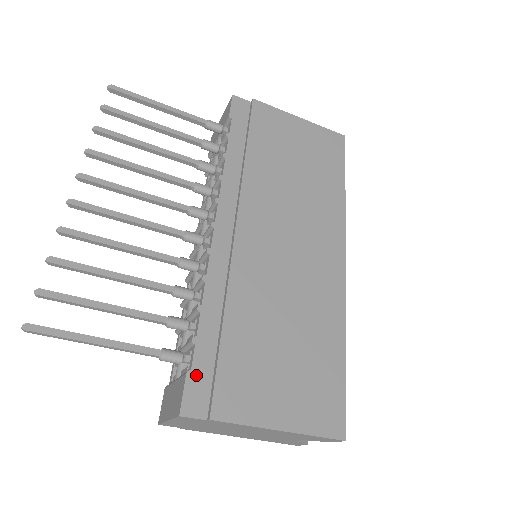
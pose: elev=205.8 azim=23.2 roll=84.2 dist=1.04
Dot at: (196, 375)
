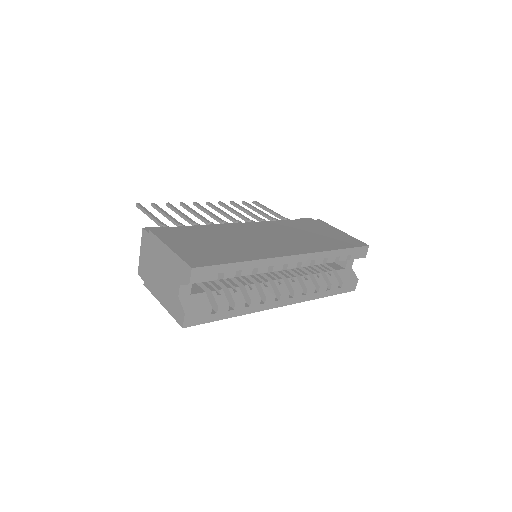
Dot at: occluded
